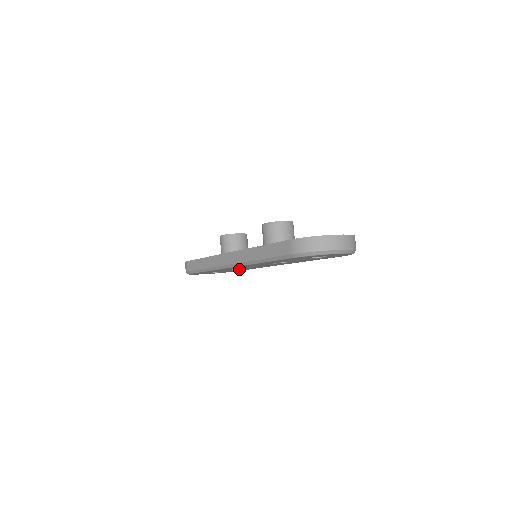
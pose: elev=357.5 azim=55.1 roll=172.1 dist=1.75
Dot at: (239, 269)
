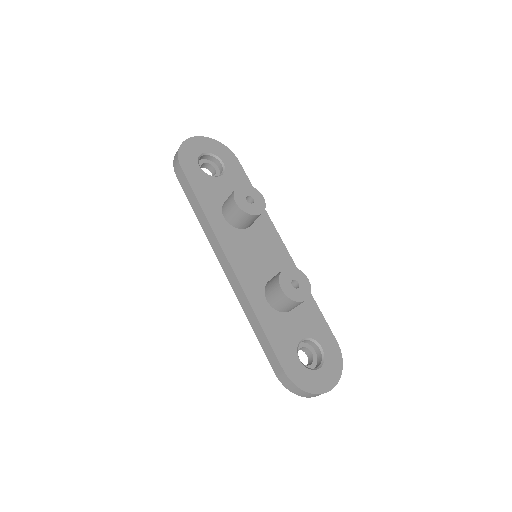
Dot at: occluded
